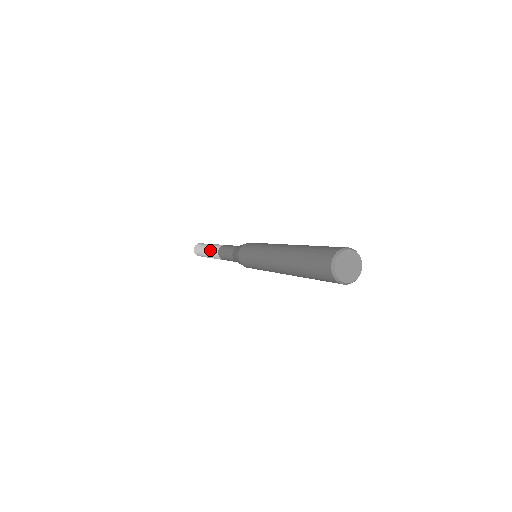
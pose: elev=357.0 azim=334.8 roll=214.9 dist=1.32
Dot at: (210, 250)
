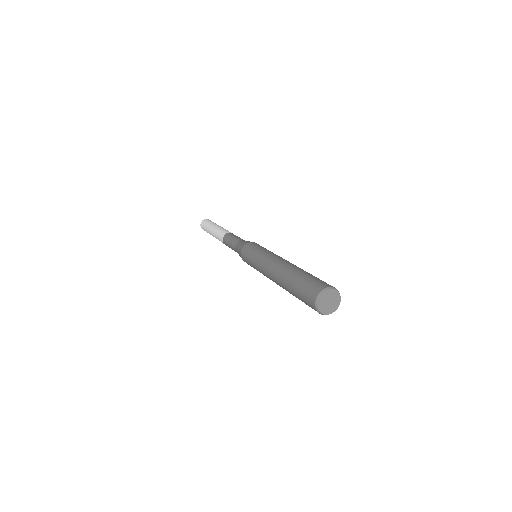
Dot at: (215, 236)
